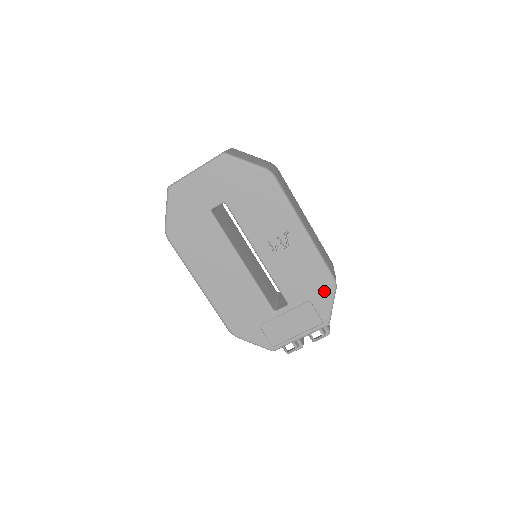
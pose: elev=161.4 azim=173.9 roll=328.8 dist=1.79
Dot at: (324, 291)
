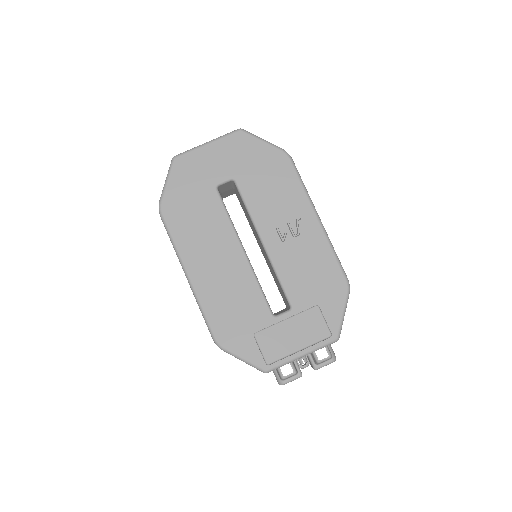
Dot at: (336, 294)
